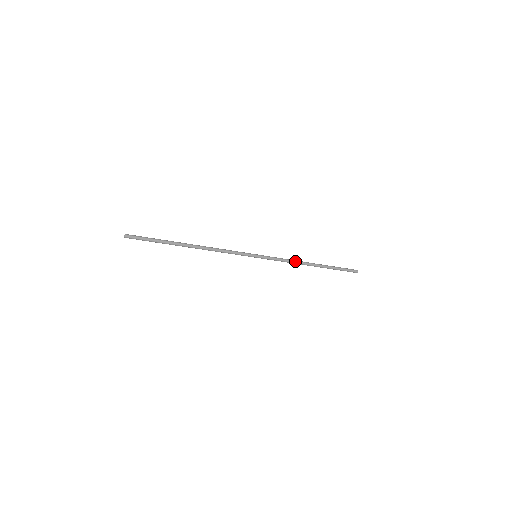
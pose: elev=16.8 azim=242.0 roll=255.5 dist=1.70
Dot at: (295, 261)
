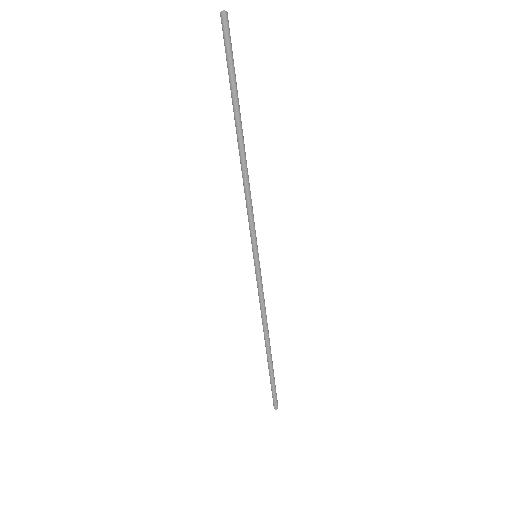
Dot at: occluded
